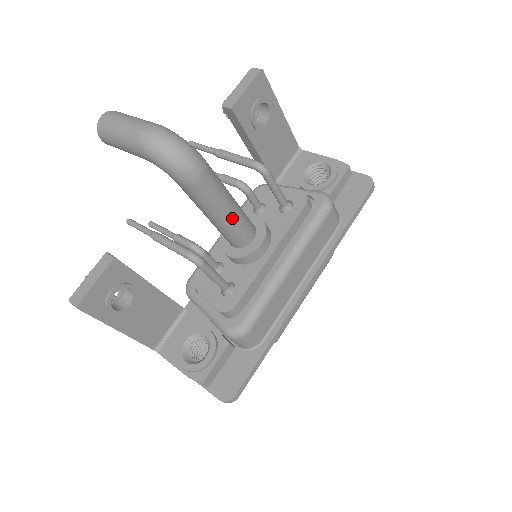
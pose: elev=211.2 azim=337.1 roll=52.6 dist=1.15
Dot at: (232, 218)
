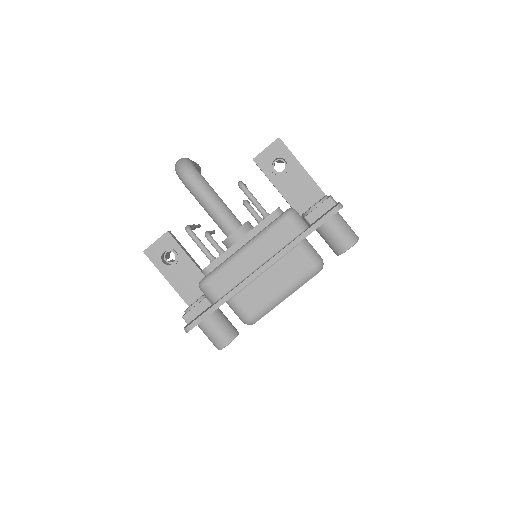
Dot at: (214, 210)
